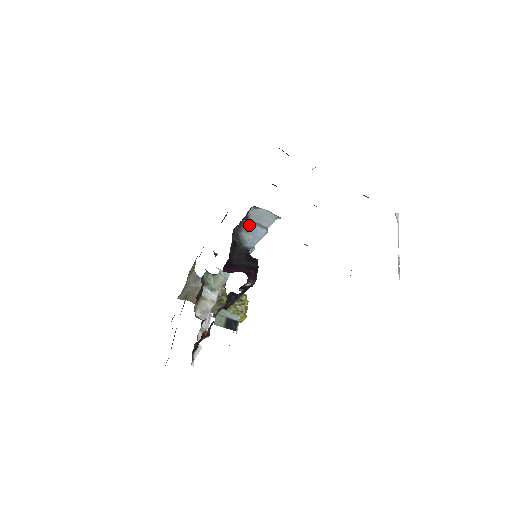
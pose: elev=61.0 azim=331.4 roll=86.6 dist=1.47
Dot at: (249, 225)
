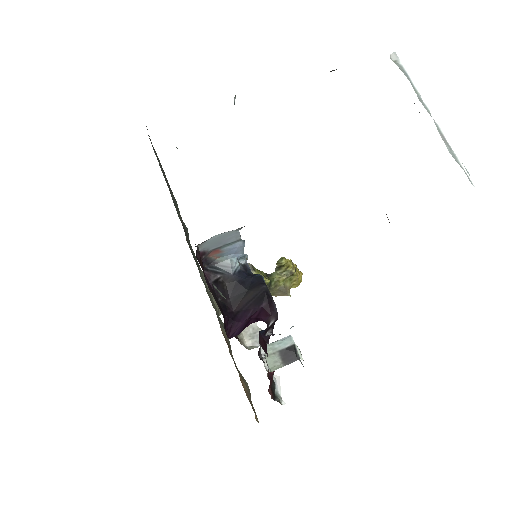
Dot at: (215, 253)
